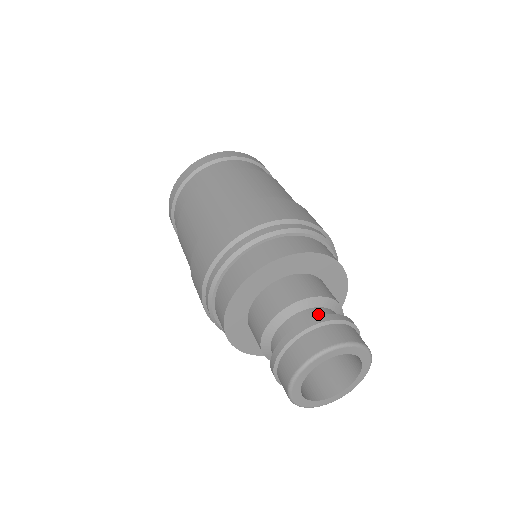
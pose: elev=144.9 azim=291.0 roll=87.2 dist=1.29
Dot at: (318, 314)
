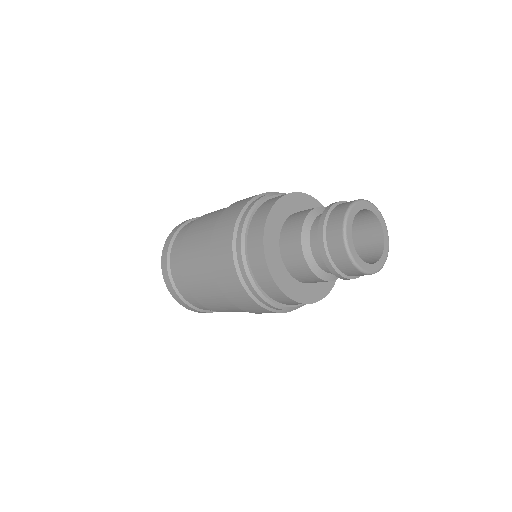
Dot at: occluded
